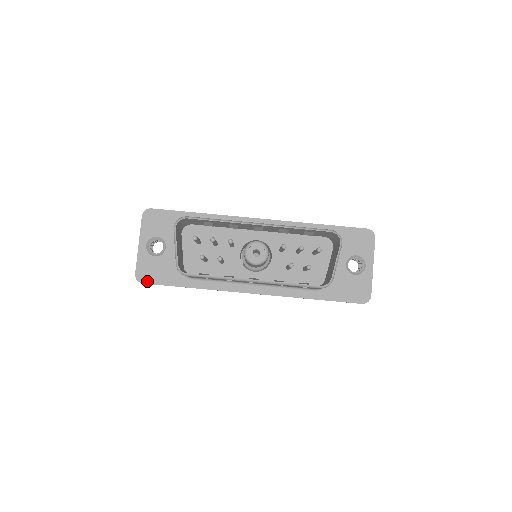
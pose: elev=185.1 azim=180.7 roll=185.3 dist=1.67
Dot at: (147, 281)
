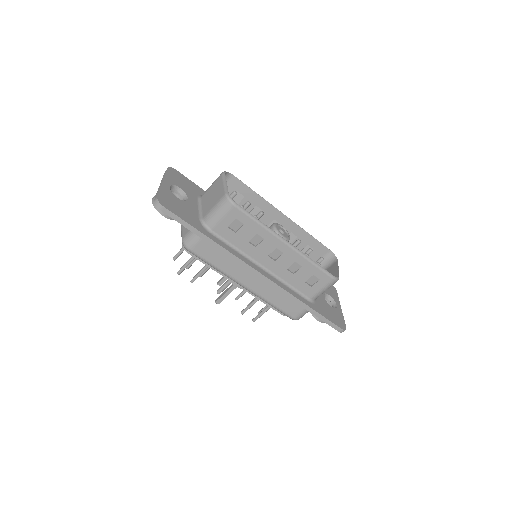
Dot at: (169, 208)
